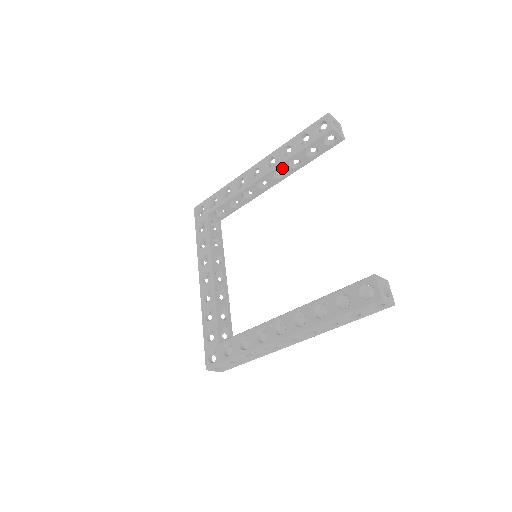
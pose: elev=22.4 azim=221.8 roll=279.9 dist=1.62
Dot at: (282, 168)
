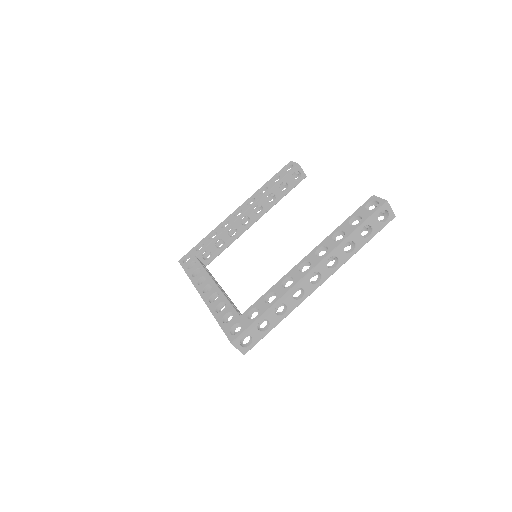
Dot at: (262, 202)
